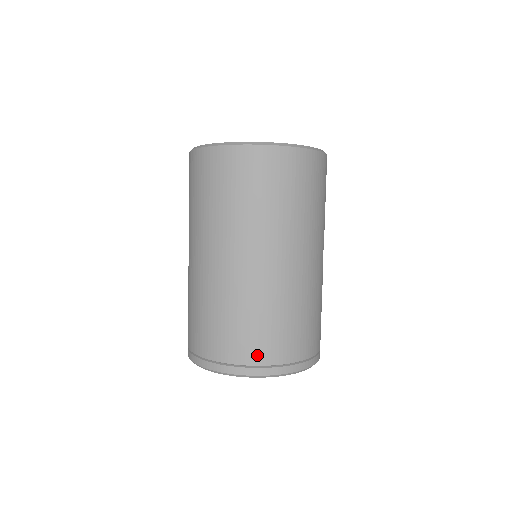
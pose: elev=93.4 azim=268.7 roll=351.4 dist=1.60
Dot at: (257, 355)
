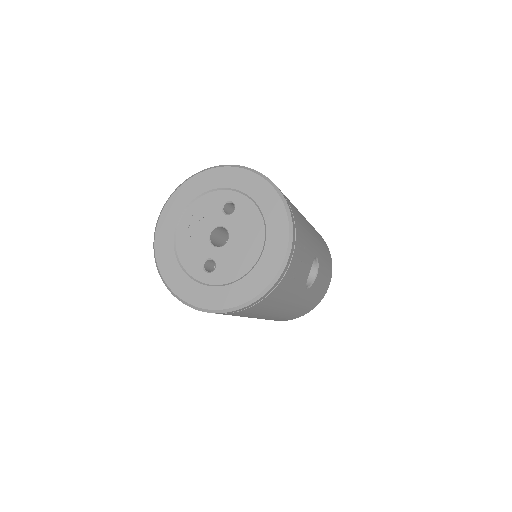
Dot at: occluded
